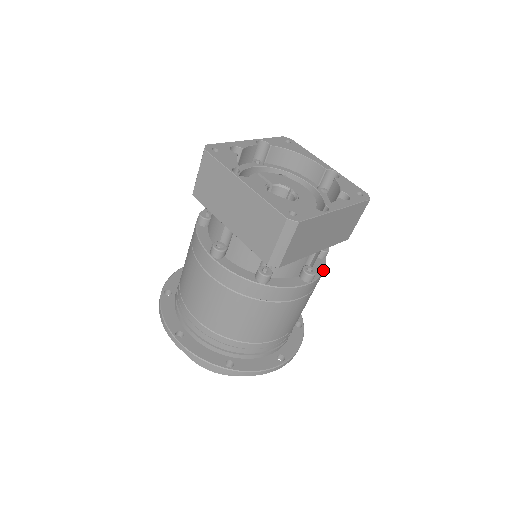
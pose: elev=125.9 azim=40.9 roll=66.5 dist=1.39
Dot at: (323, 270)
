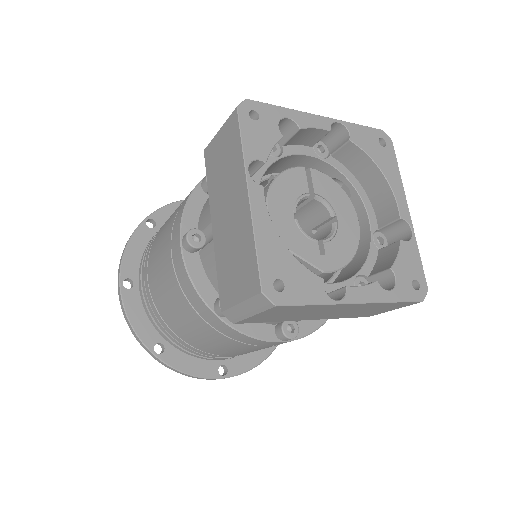
Dot at: (315, 330)
